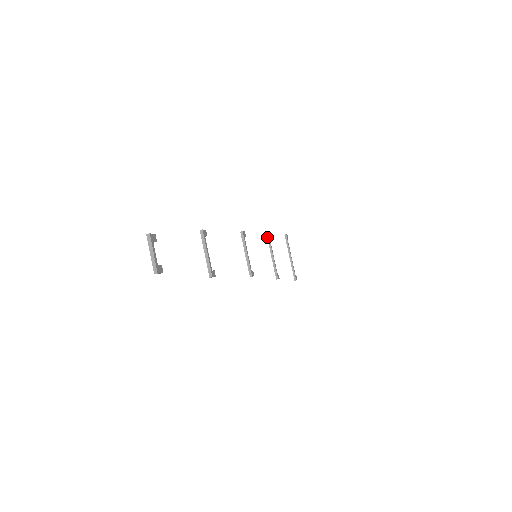
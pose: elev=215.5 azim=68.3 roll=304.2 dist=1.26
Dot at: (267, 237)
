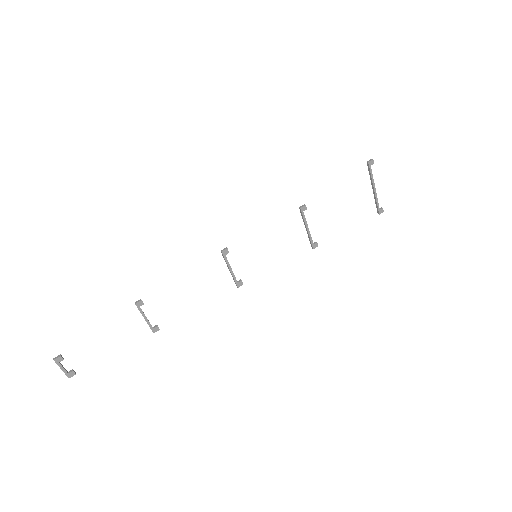
Dot at: (299, 208)
